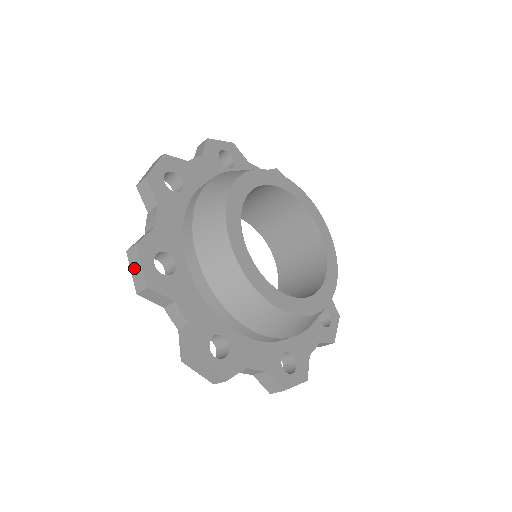
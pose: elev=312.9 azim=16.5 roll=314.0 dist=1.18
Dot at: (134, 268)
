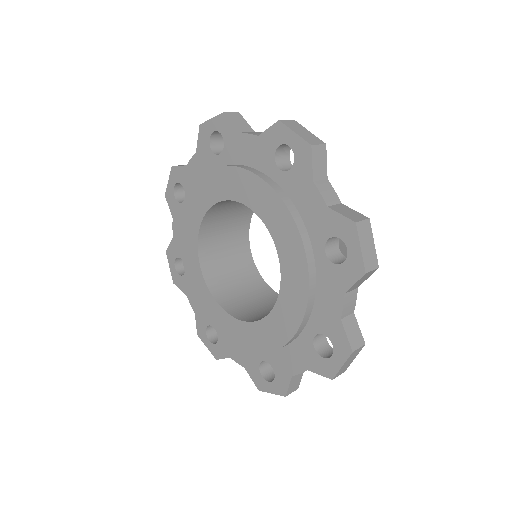
Dot at: (299, 130)
